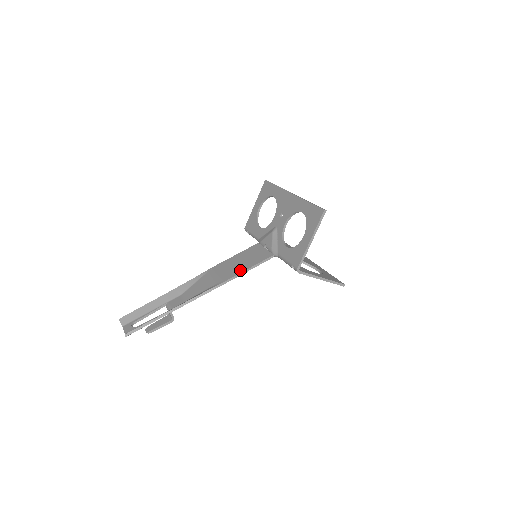
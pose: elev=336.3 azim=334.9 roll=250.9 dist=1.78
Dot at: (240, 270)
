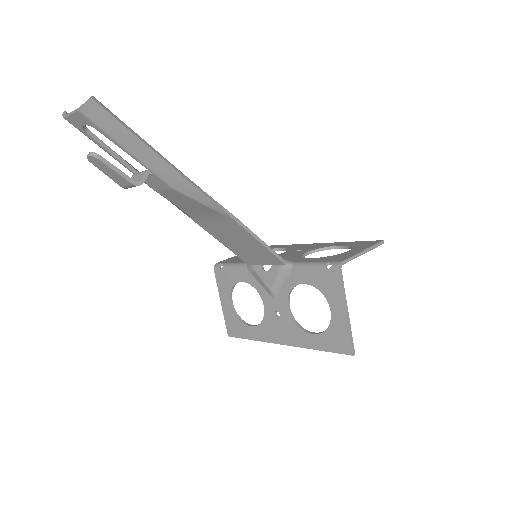
Dot at: occluded
